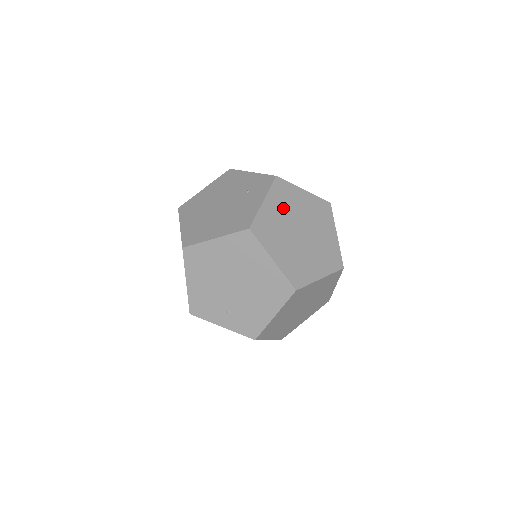
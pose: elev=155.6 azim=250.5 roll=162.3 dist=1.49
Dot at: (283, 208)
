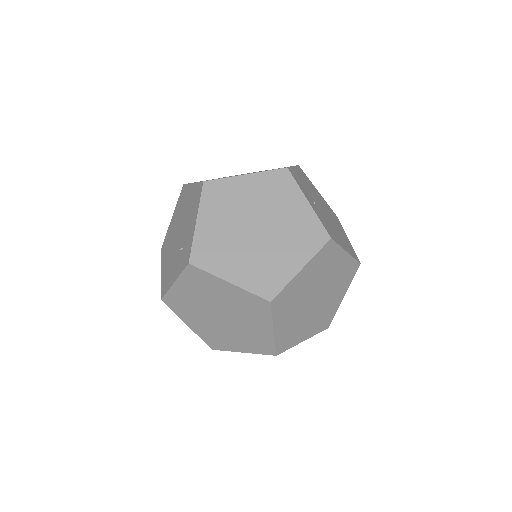
Dot at: (198, 293)
